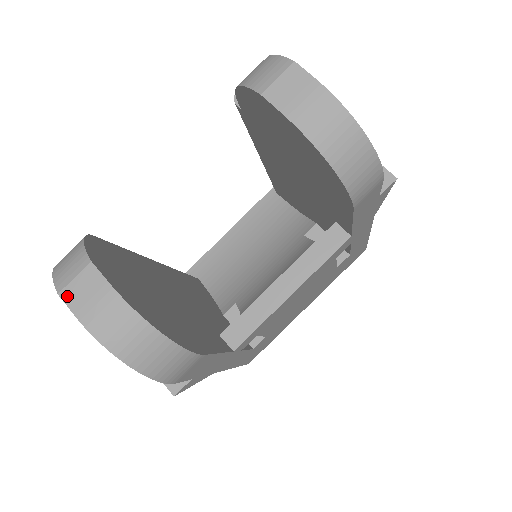
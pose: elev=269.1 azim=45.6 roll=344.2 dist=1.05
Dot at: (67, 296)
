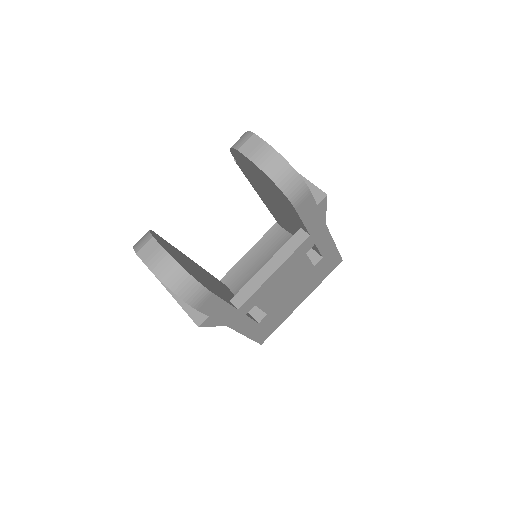
Dot at: (140, 254)
